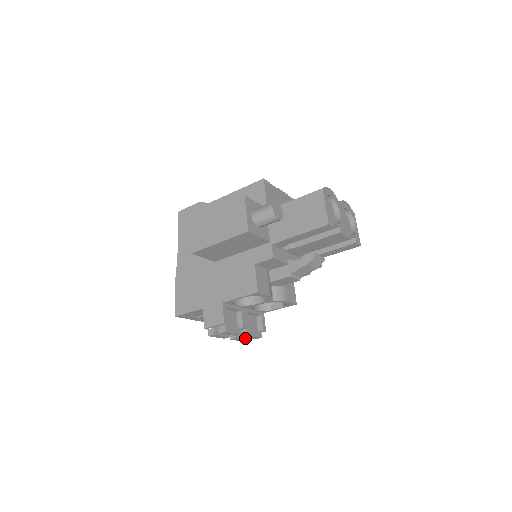
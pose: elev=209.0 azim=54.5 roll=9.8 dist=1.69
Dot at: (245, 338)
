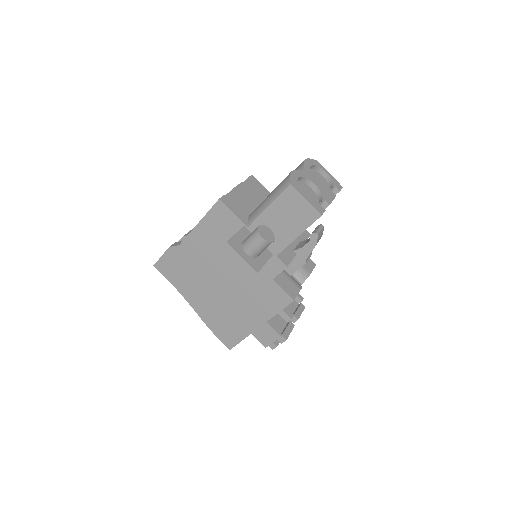
Dot at: occluded
